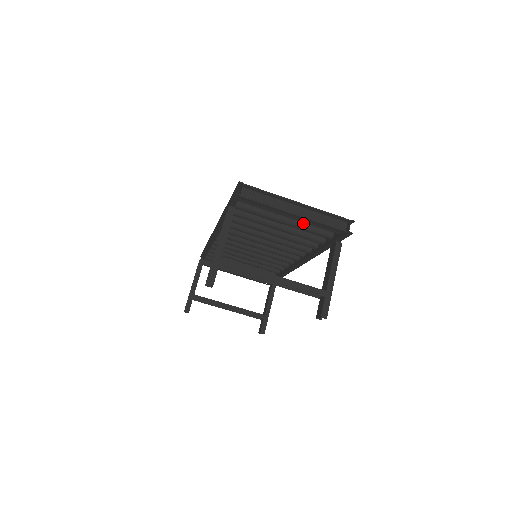
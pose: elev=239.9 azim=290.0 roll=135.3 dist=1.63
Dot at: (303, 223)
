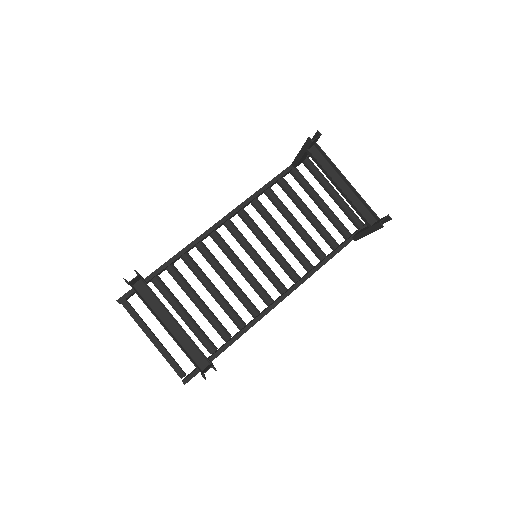
Dot at: (333, 213)
